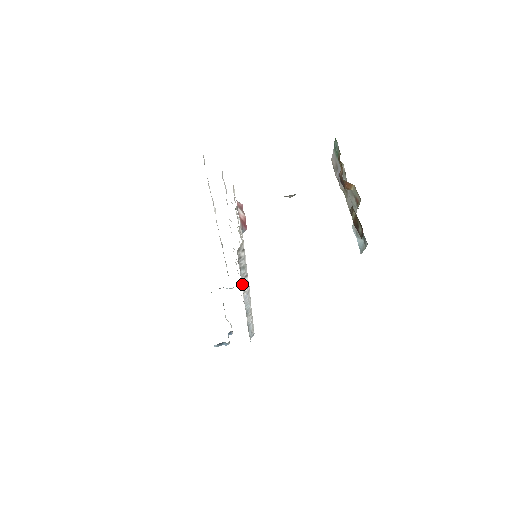
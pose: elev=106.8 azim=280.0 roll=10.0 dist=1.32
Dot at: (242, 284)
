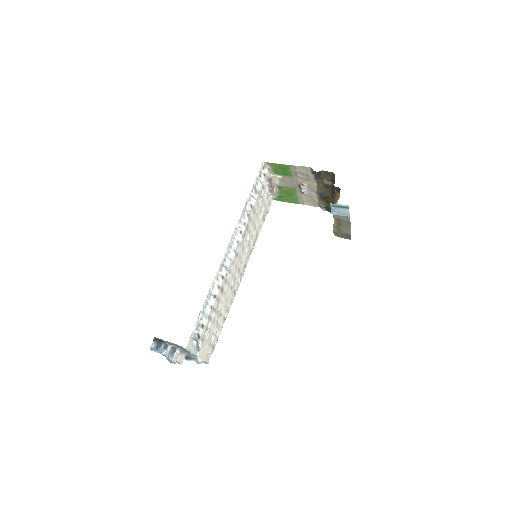
Dot at: (245, 209)
